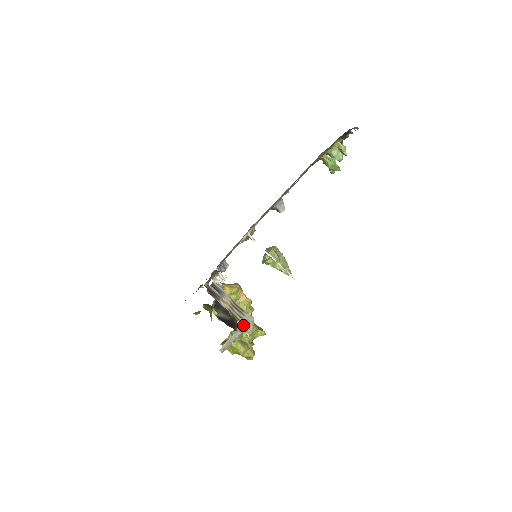
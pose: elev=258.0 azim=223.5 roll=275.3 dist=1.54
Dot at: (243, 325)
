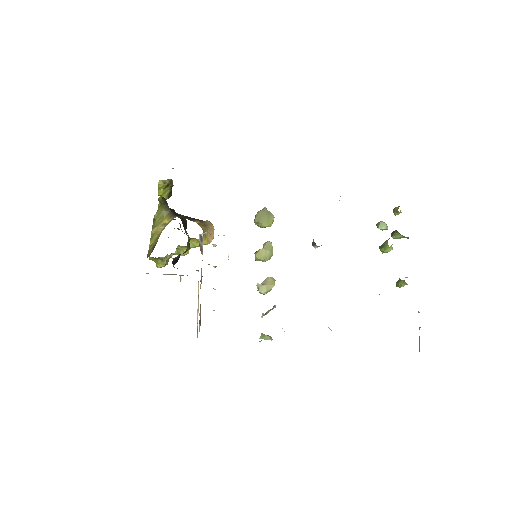
Dot at: occluded
